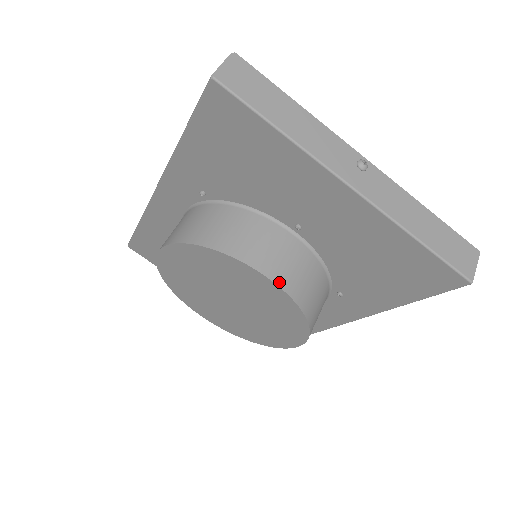
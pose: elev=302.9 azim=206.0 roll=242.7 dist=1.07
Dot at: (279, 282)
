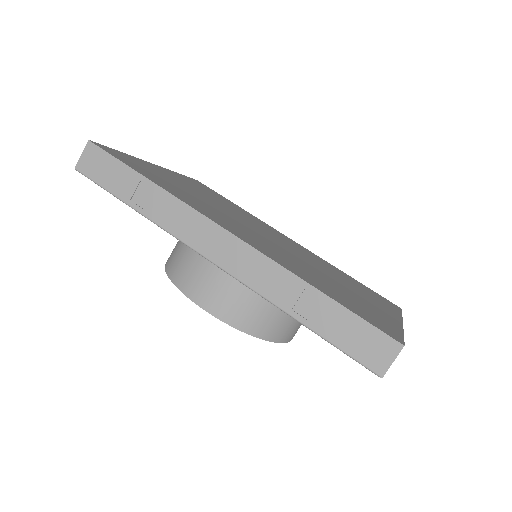
Dot at: occluded
